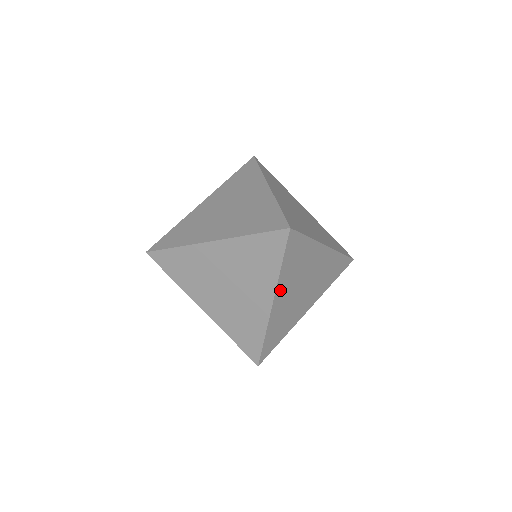
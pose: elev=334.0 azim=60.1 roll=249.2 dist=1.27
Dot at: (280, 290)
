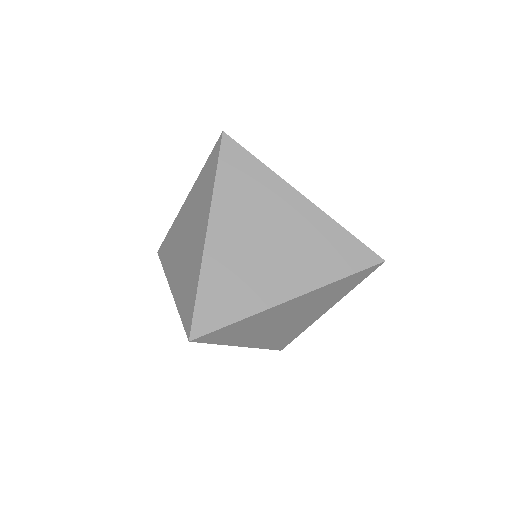
Dot at: (219, 216)
